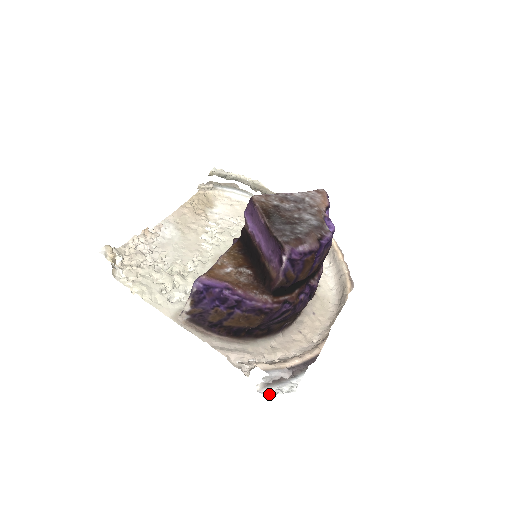
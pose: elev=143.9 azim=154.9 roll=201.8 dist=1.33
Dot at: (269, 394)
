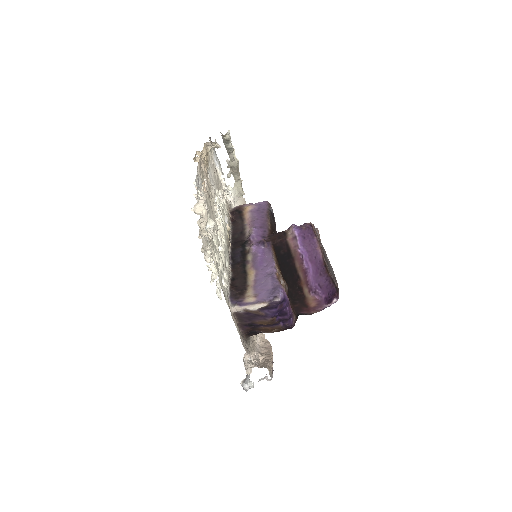
Dot at: (243, 388)
